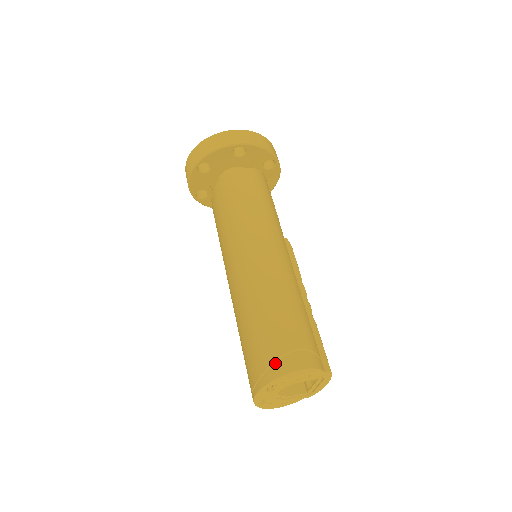
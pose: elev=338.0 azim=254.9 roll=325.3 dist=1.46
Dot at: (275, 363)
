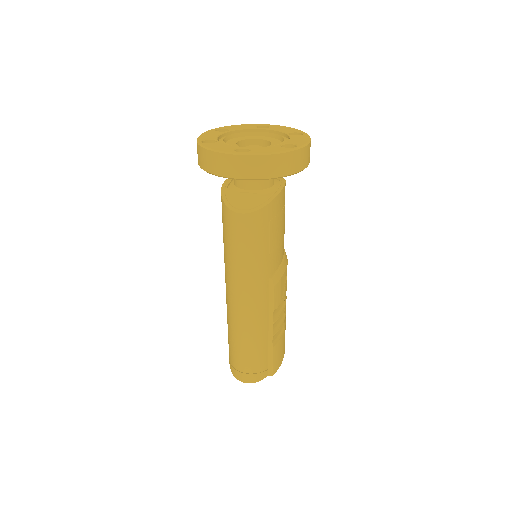
Dot at: (232, 368)
